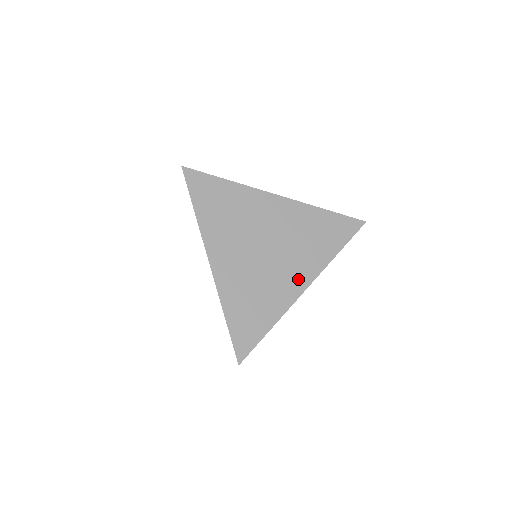
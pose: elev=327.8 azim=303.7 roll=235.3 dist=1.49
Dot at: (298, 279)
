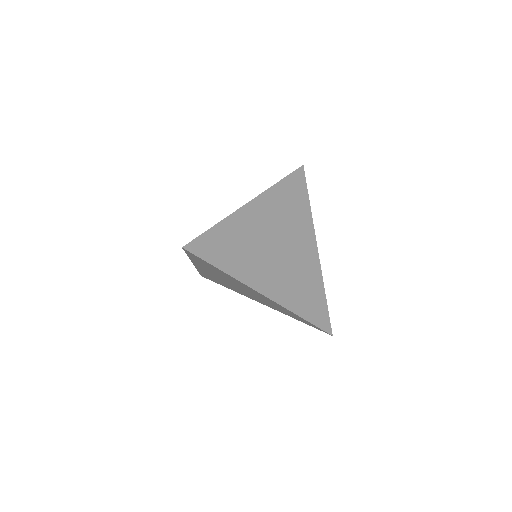
Dot at: (309, 247)
